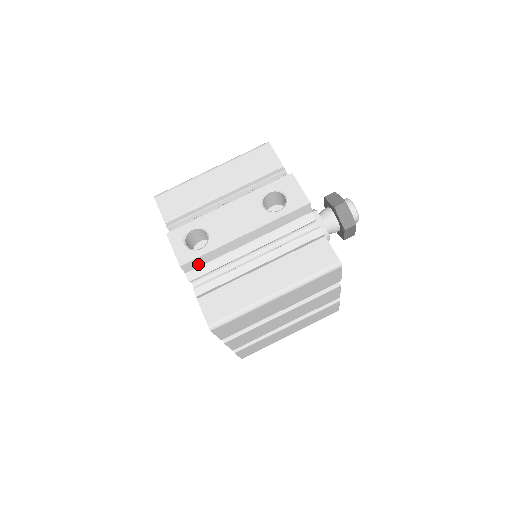
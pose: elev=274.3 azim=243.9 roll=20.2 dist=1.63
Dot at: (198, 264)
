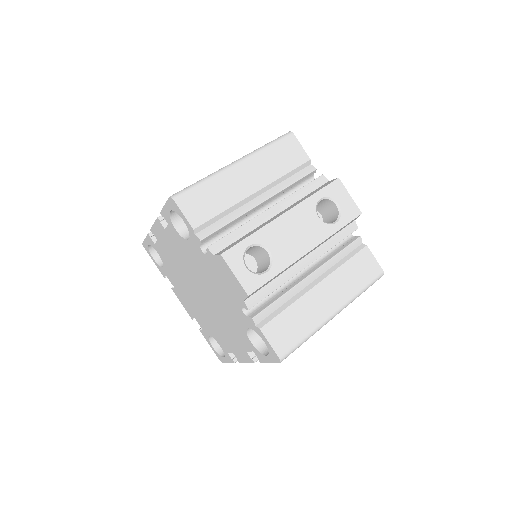
Dot at: (259, 289)
